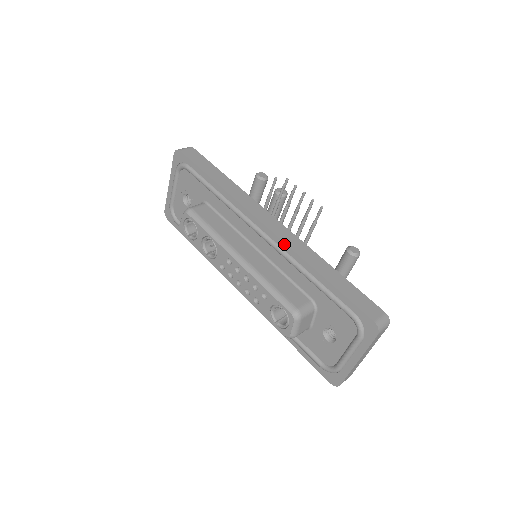
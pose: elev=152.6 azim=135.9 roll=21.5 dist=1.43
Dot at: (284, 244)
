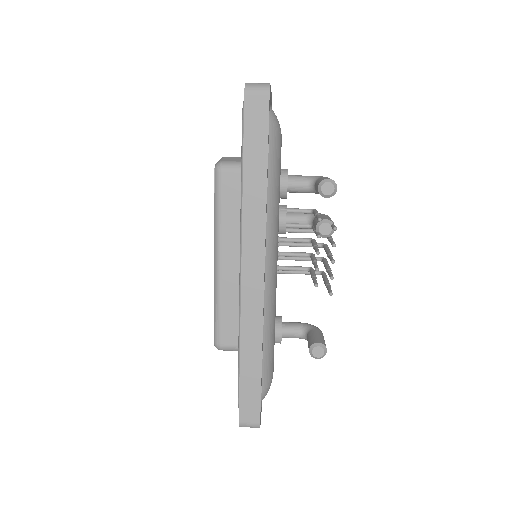
Dot at: (241, 304)
